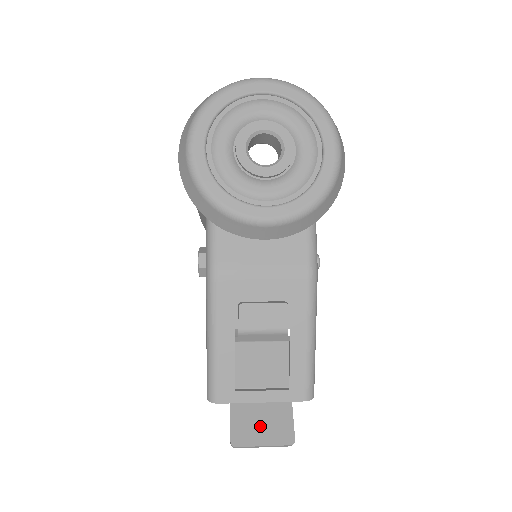
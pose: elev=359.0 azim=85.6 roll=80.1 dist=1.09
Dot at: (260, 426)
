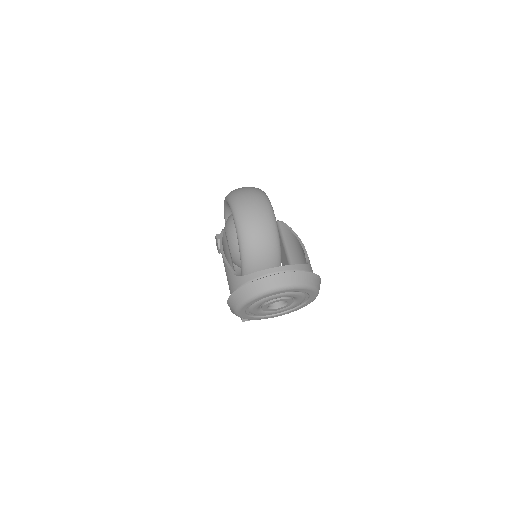
Dot at: occluded
